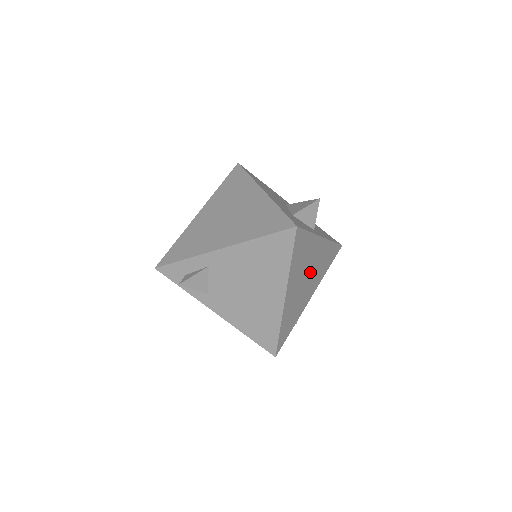
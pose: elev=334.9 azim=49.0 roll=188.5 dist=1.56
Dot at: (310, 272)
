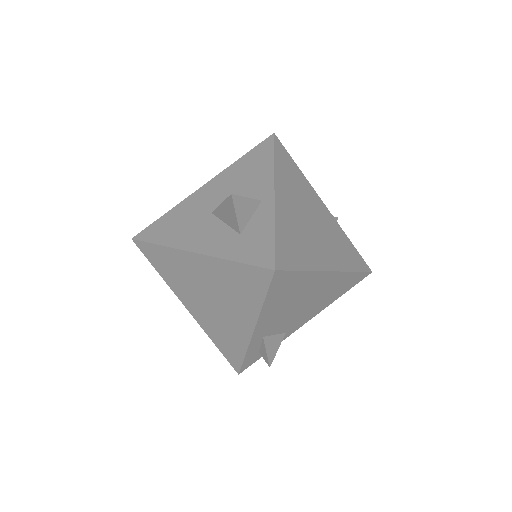
Dot at: (306, 215)
